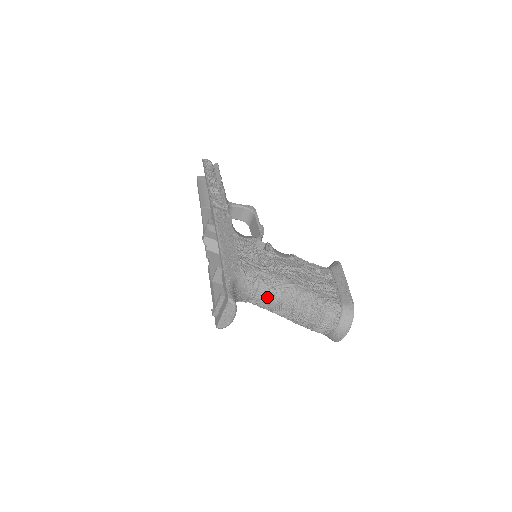
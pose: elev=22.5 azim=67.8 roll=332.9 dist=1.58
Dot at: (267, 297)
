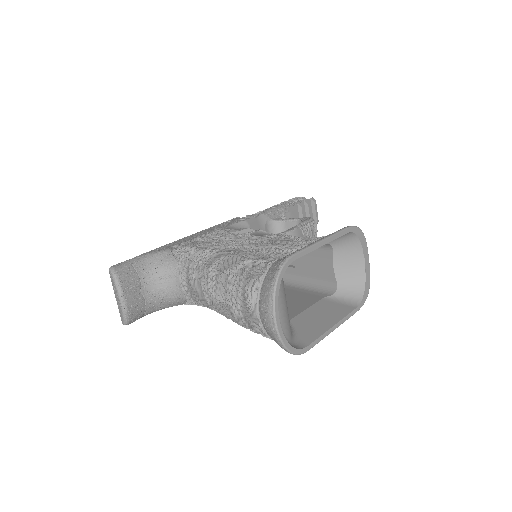
Dot at: (193, 279)
